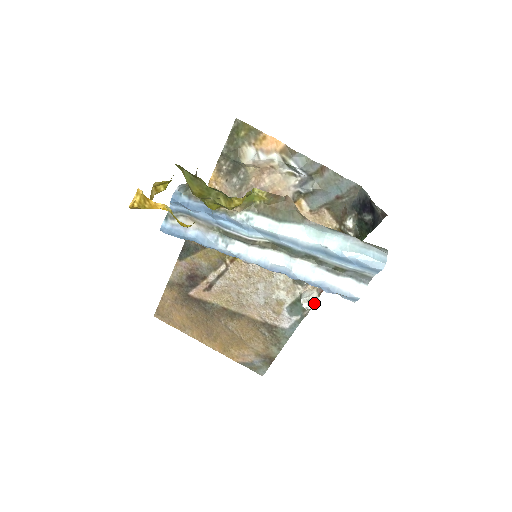
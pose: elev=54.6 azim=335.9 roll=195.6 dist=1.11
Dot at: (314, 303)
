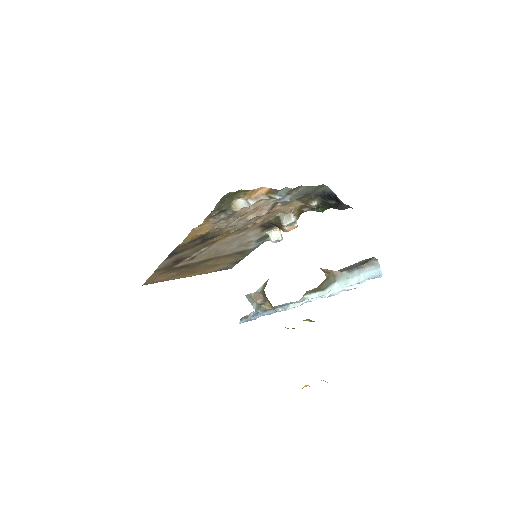
Dot at: occluded
